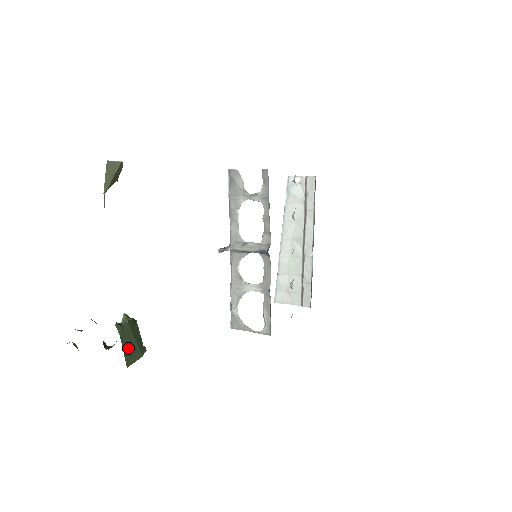
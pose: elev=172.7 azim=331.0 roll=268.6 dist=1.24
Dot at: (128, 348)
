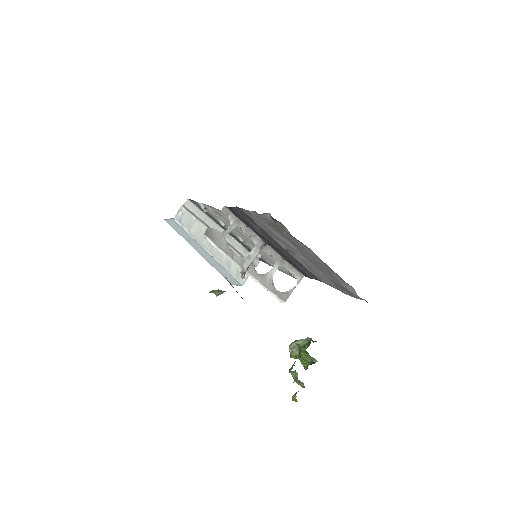
Dot at: occluded
